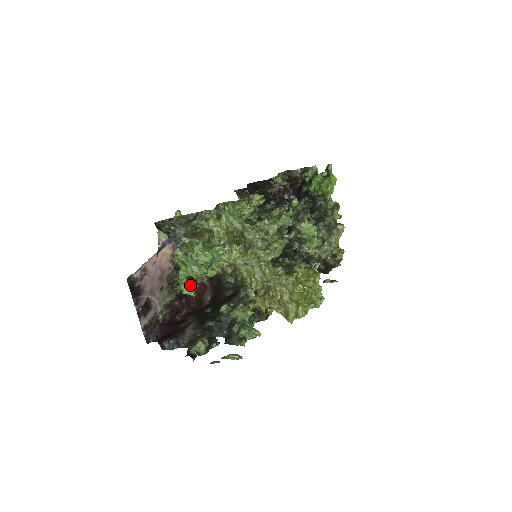
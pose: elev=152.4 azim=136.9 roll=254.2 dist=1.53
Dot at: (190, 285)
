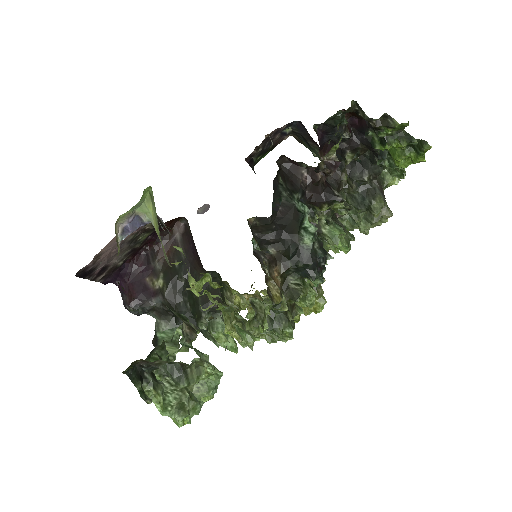
Dot at: occluded
